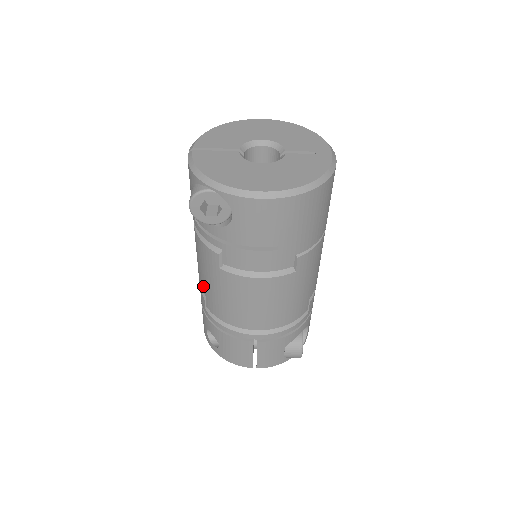
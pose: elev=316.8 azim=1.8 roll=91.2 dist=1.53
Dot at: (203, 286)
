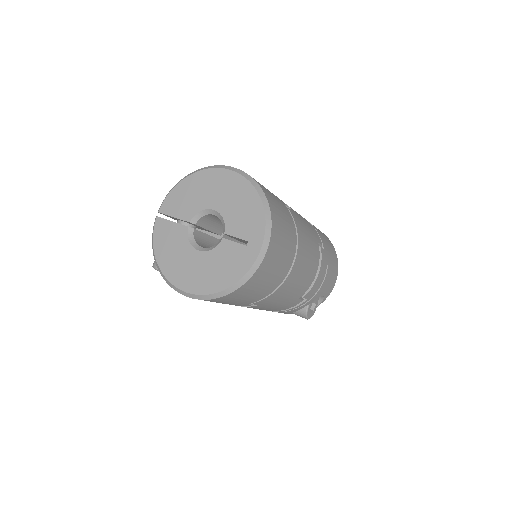
Dot at: occluded
